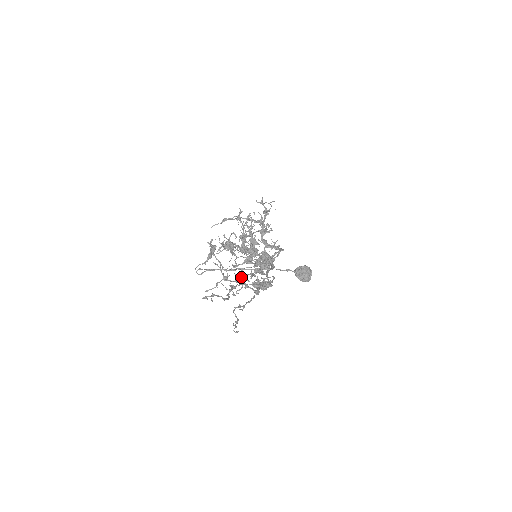
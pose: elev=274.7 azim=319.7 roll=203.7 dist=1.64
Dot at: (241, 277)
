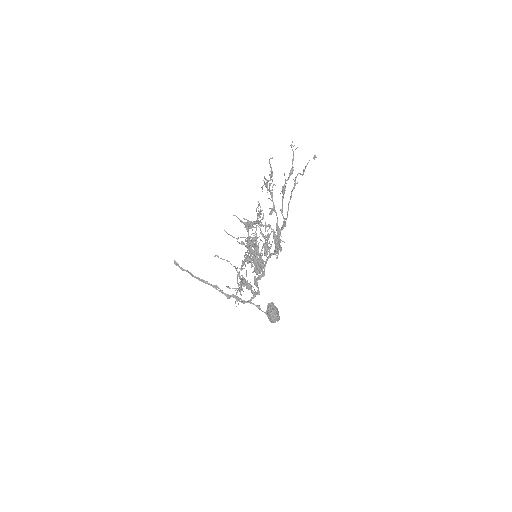
Dot at: occluded
